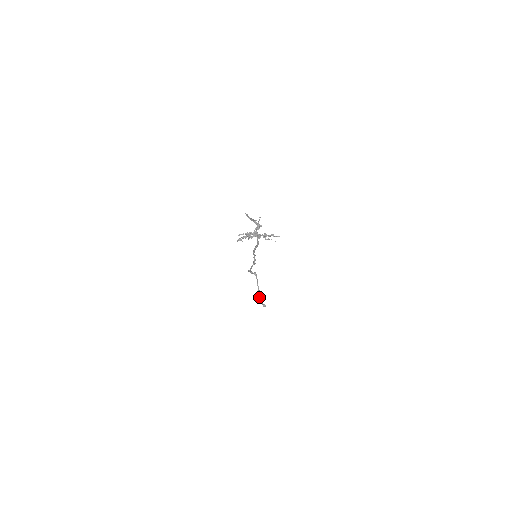
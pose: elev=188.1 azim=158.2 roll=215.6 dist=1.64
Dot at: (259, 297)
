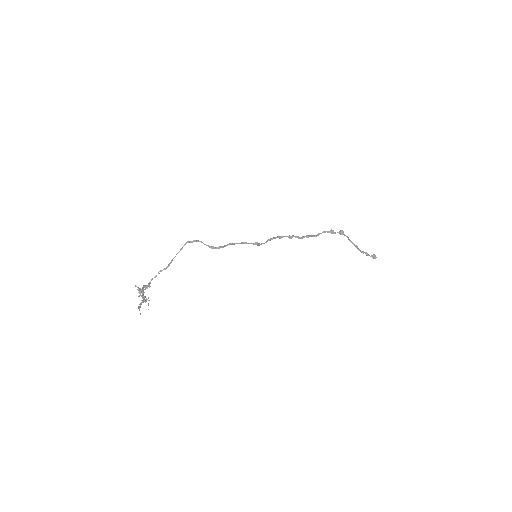
Dot at: (360, 250)
